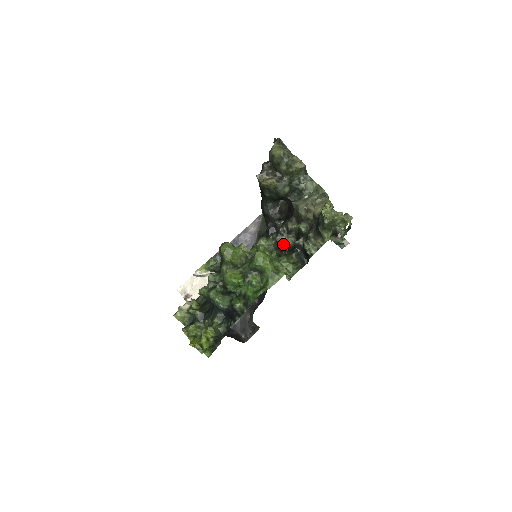
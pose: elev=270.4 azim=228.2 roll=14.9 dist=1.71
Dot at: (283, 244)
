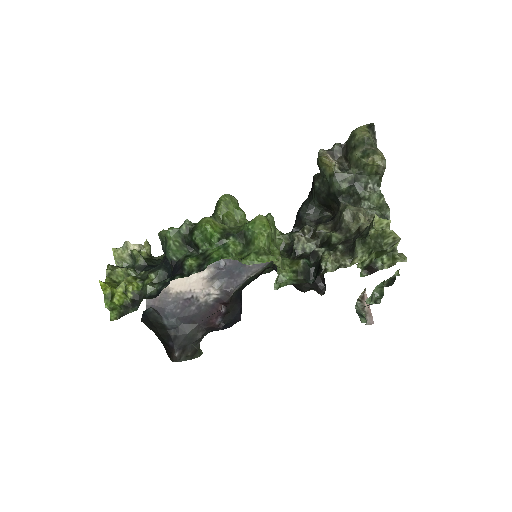
Dot at: (298, 246)
